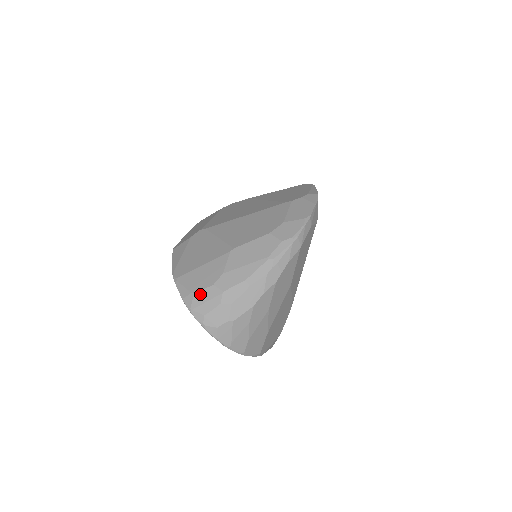
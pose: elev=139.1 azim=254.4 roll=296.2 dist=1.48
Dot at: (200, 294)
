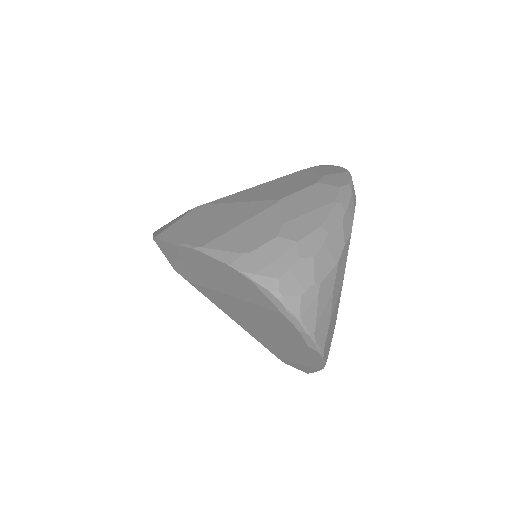
Dot at: (261, 251)
